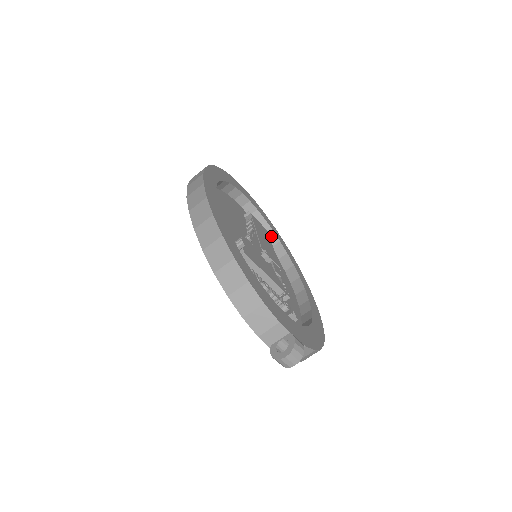
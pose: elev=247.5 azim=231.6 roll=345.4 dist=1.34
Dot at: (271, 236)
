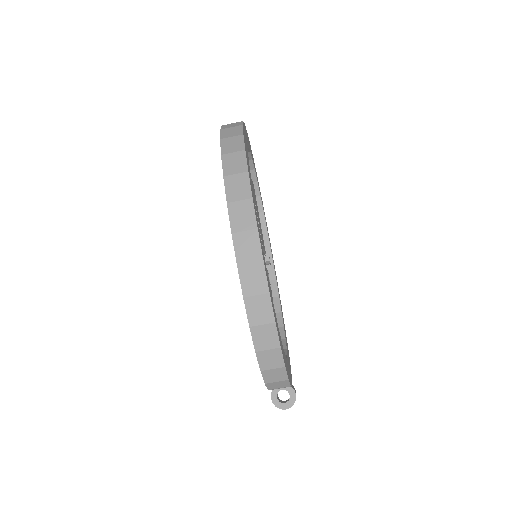
Dot at: occluded
